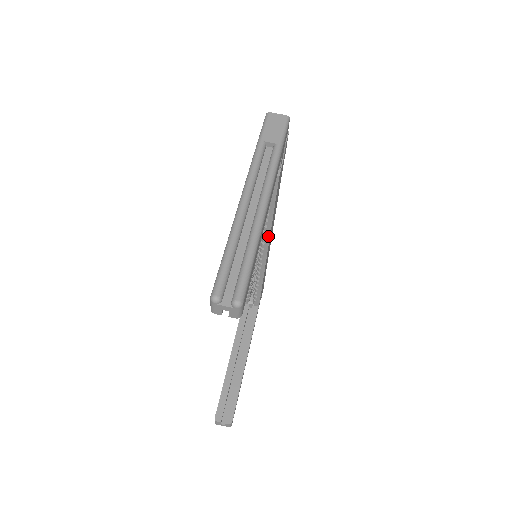
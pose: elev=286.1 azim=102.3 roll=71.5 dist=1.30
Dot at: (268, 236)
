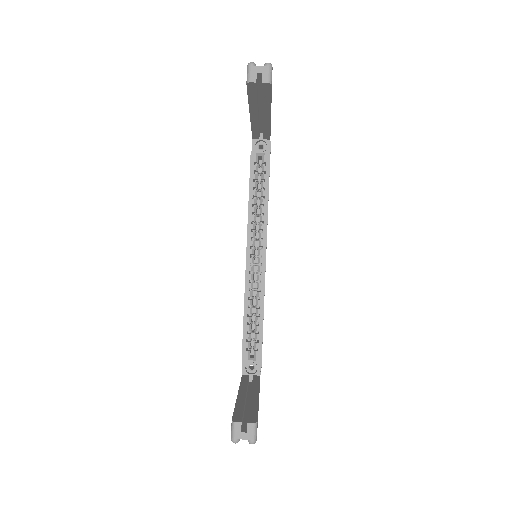
Dot at: (265, 227)
